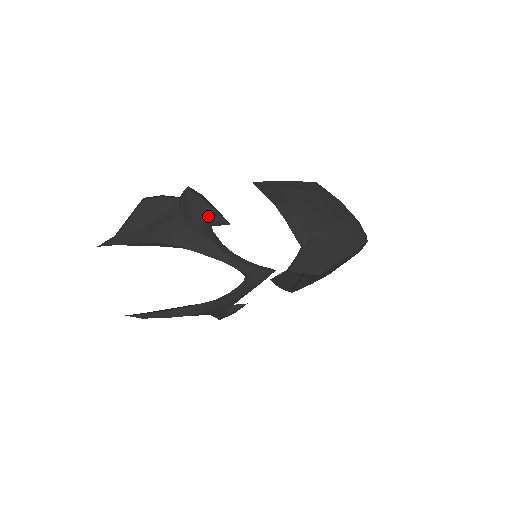
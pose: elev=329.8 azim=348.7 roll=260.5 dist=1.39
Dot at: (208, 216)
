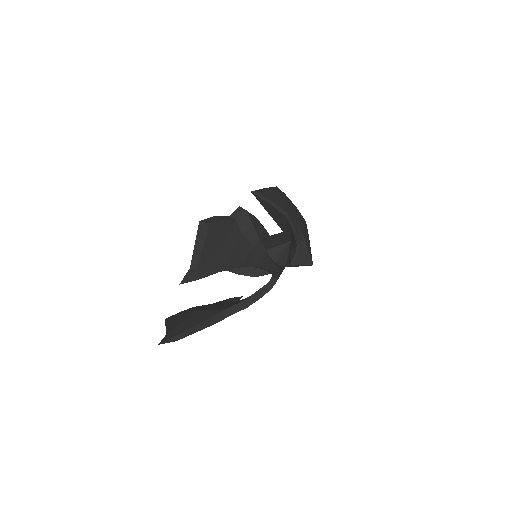
Dot at: (263, 234)
